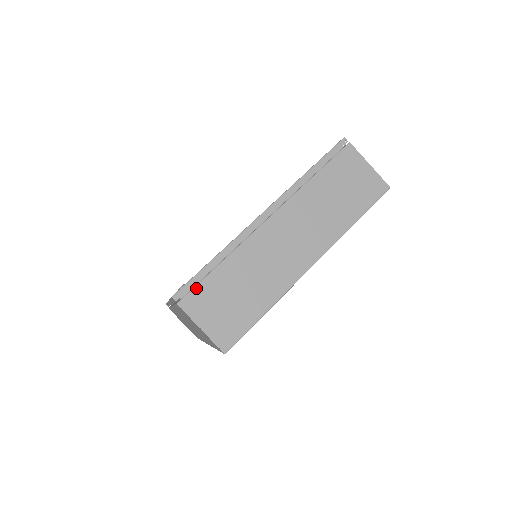
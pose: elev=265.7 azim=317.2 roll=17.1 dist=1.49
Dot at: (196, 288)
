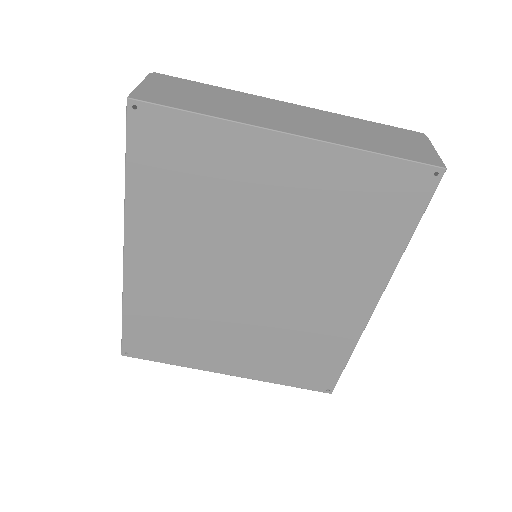
Dot at: (176, 79)
